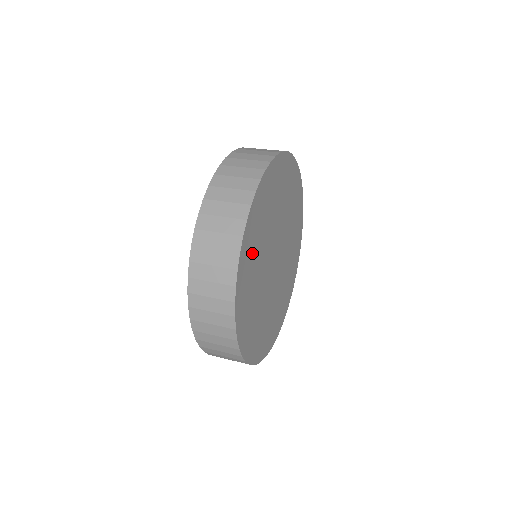
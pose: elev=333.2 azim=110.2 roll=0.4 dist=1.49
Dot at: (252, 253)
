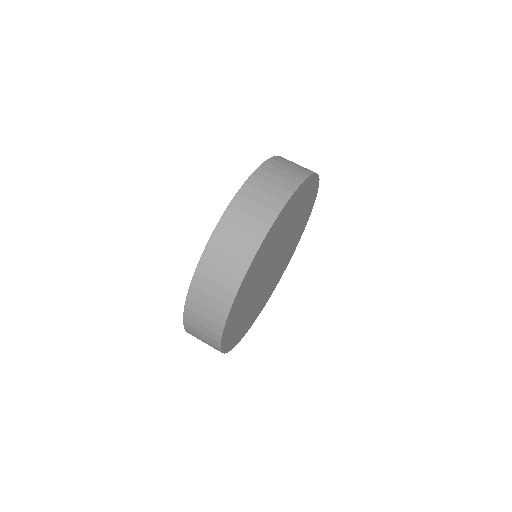
Dot at: (273, 237)
